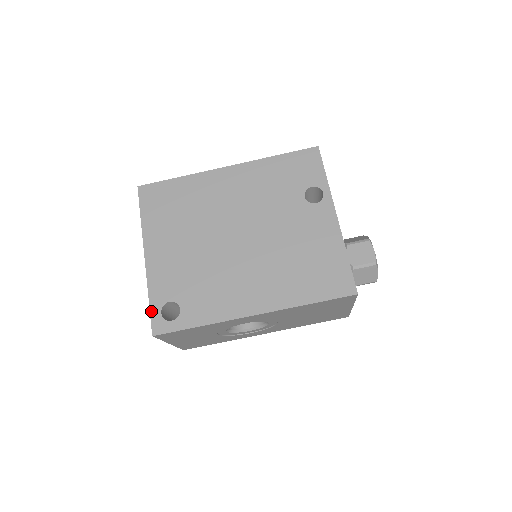
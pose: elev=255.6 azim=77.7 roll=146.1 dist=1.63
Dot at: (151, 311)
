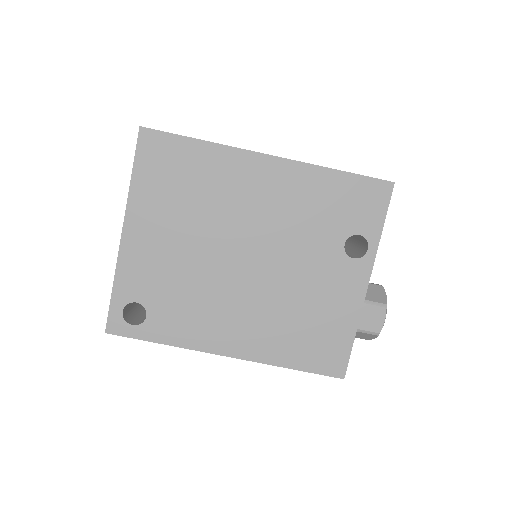
Dot at: (111, 304)
